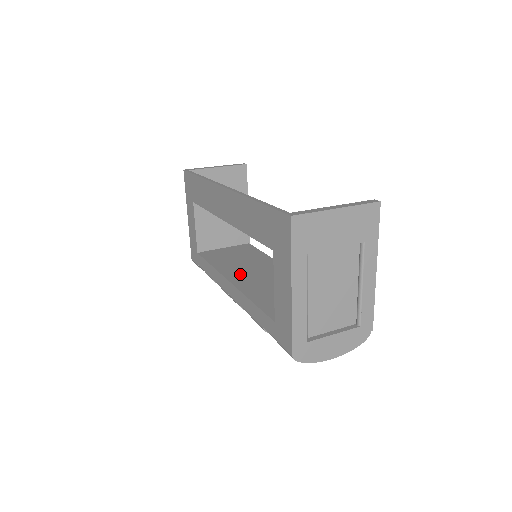
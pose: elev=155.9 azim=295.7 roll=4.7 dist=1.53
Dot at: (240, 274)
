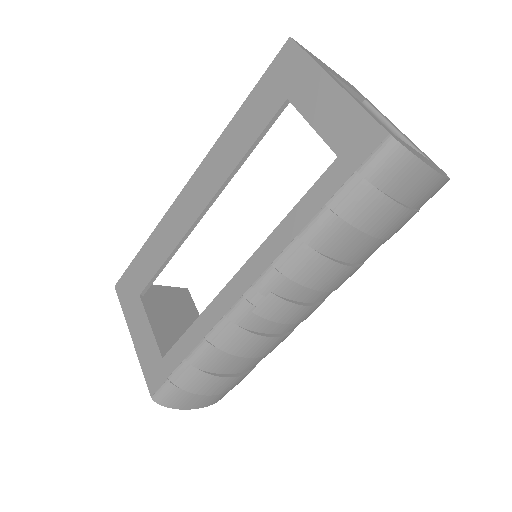
Dot at: occluded
